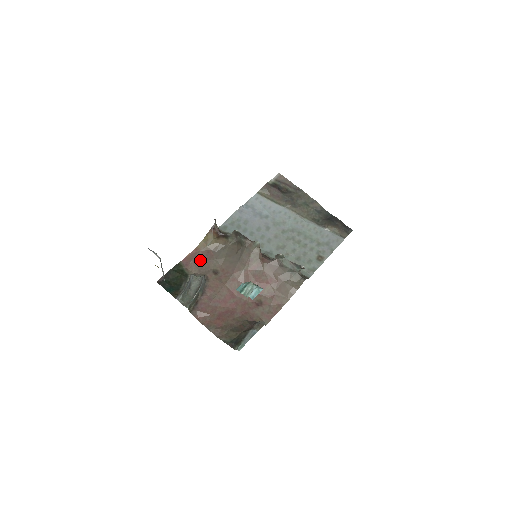
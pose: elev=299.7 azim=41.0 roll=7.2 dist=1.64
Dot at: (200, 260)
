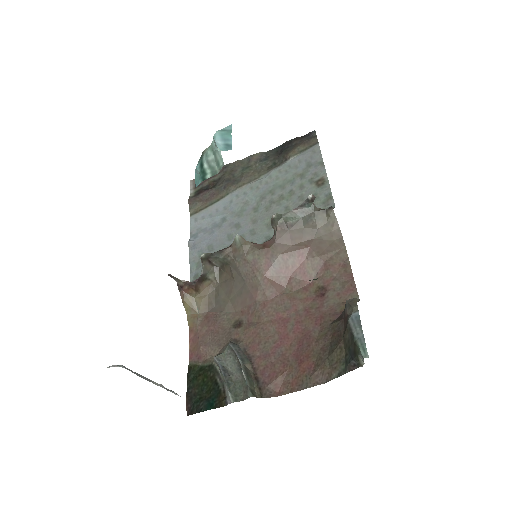
Dot at: (207, 335)
